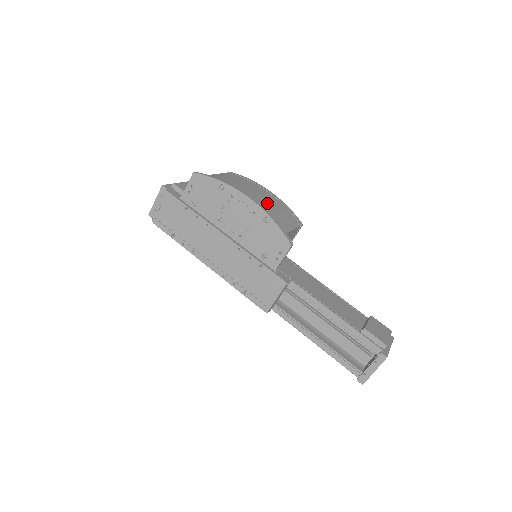
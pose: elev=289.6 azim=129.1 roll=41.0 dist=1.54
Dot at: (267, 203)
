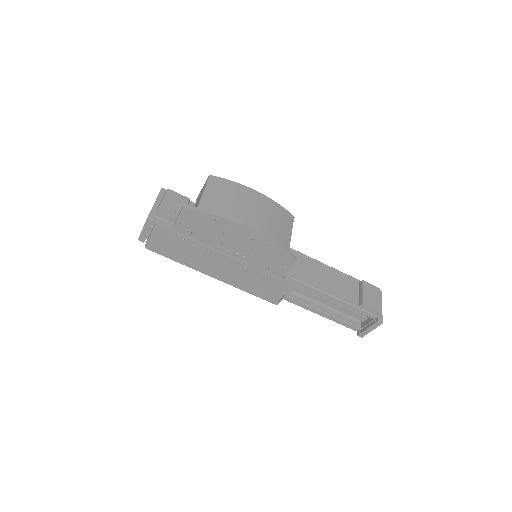
Dot at: (264, 220)
